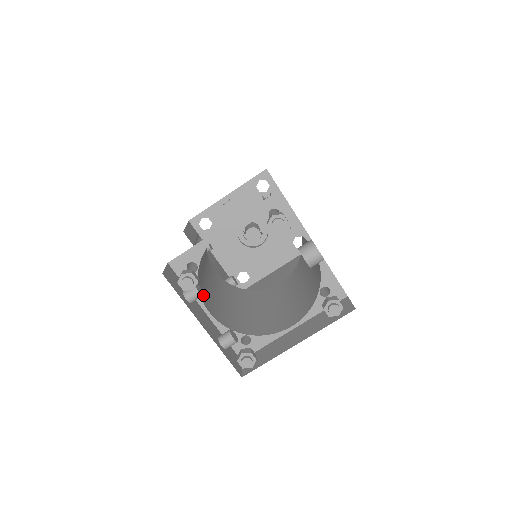
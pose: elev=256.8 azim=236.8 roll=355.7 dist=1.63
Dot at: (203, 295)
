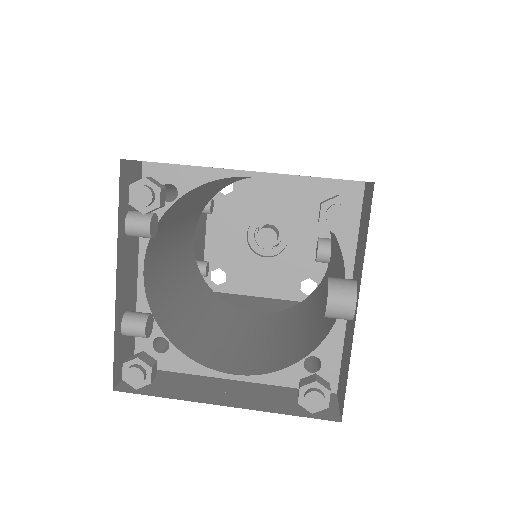
Dot at: (154, 243)
